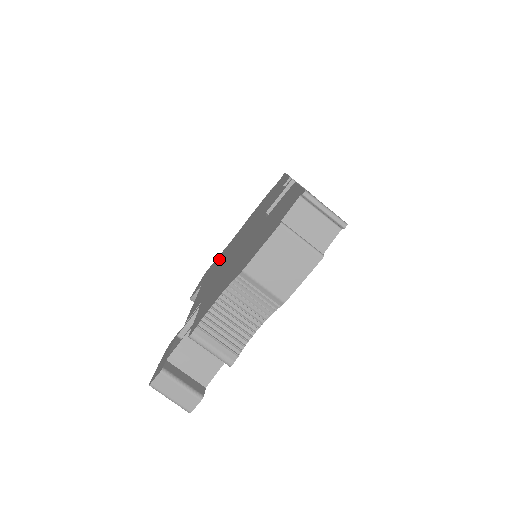
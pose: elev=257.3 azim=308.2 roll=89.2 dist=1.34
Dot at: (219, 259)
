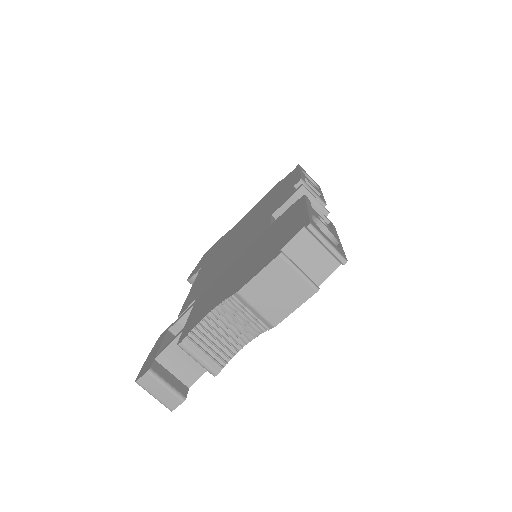
Dot at: (221, 244)
